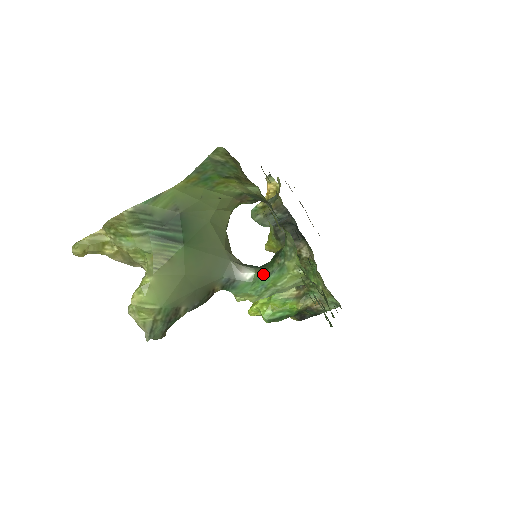
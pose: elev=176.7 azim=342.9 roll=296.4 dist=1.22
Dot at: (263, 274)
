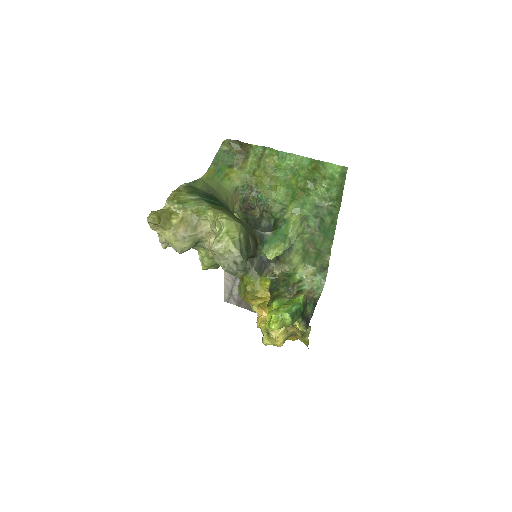
Dot at: (277, 230)
